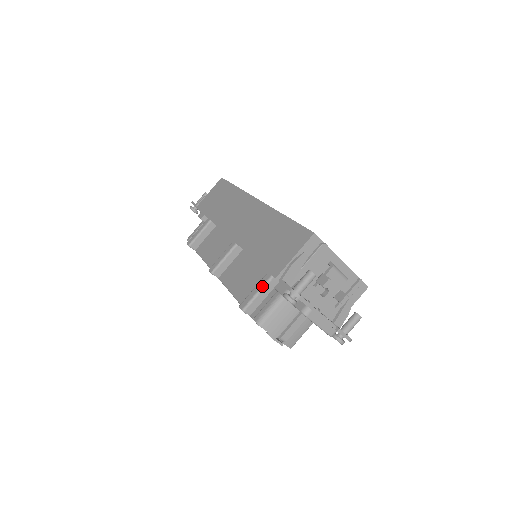
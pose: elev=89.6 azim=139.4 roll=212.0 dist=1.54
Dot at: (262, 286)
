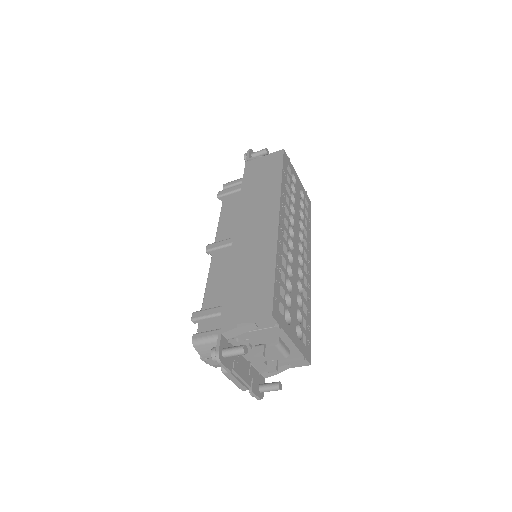
Dot at: (216, 313)
